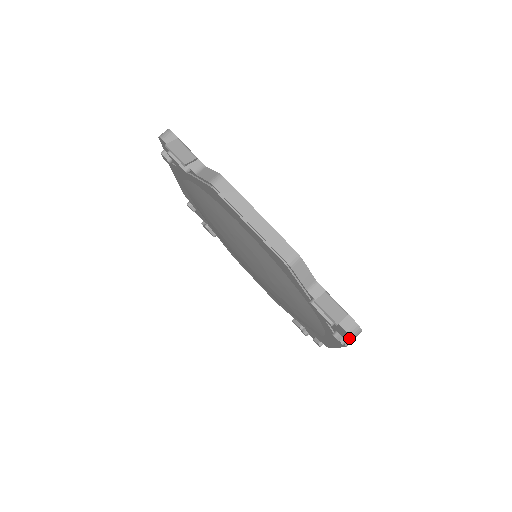
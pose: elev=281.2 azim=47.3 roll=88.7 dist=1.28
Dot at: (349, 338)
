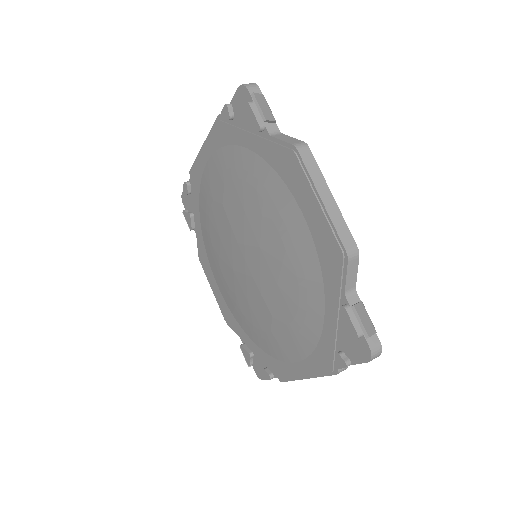
Dot at: (366, 358)
